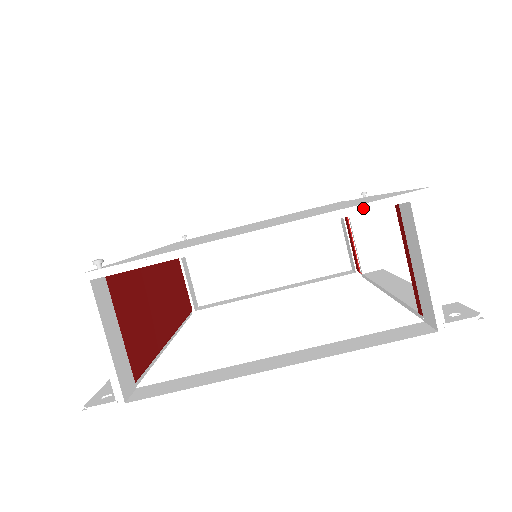
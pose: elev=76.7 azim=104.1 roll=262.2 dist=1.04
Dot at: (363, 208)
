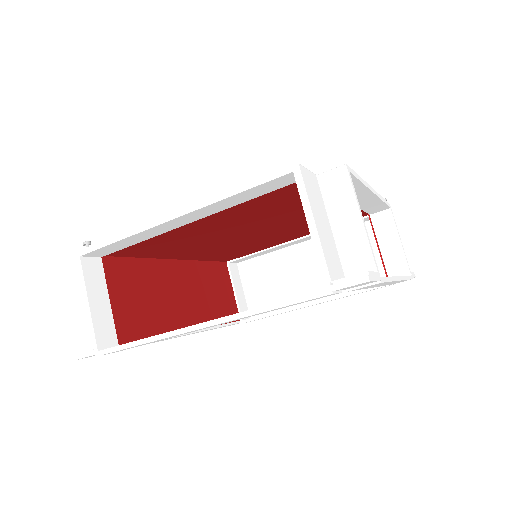
Dot at: (256, 182)
